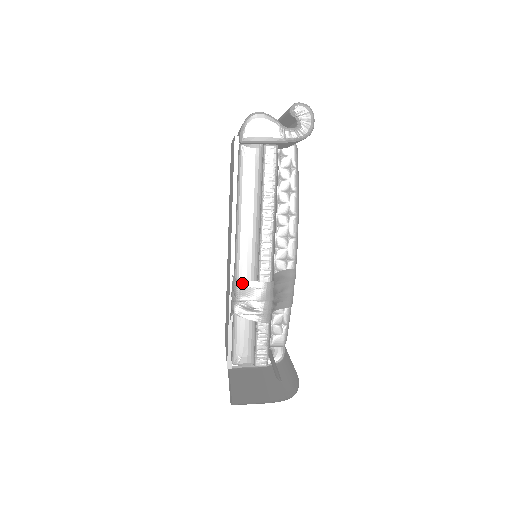
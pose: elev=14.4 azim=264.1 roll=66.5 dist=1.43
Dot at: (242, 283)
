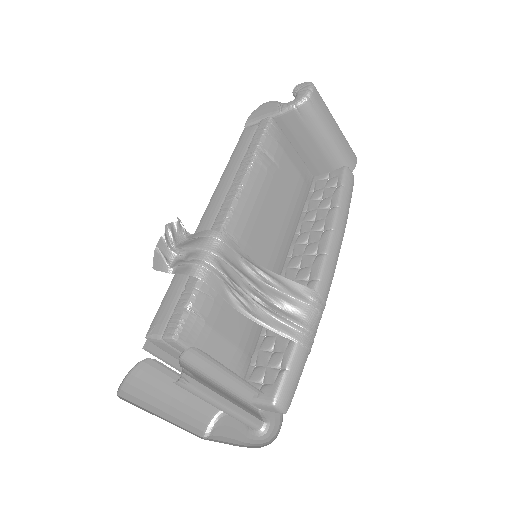
Dot at: (192, 236)
